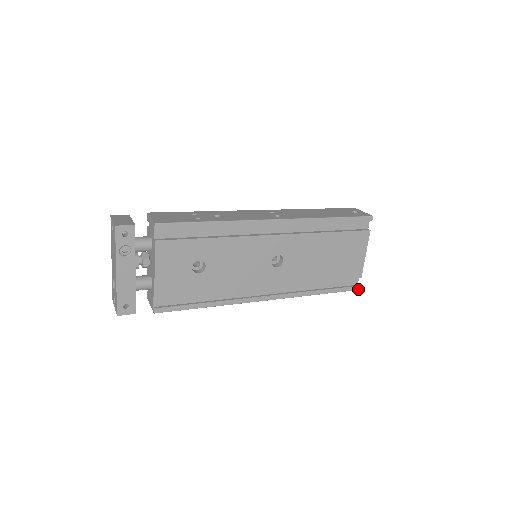
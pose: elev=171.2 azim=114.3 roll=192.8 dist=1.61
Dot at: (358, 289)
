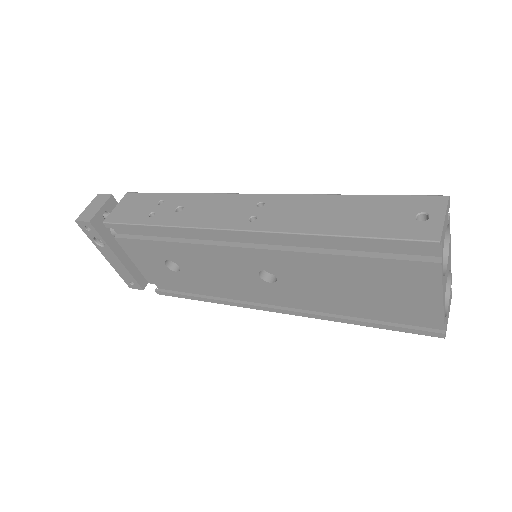
Dot at: (442, 337)
